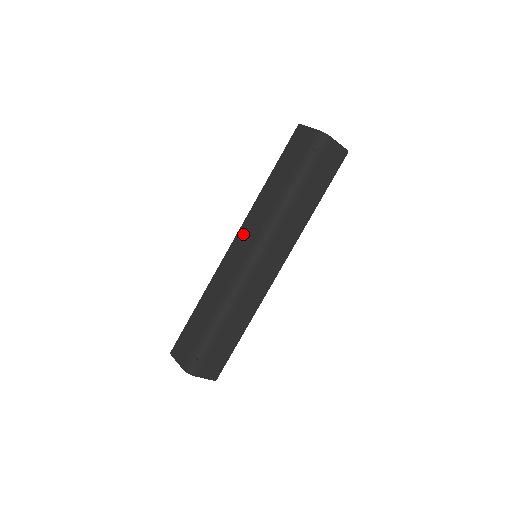
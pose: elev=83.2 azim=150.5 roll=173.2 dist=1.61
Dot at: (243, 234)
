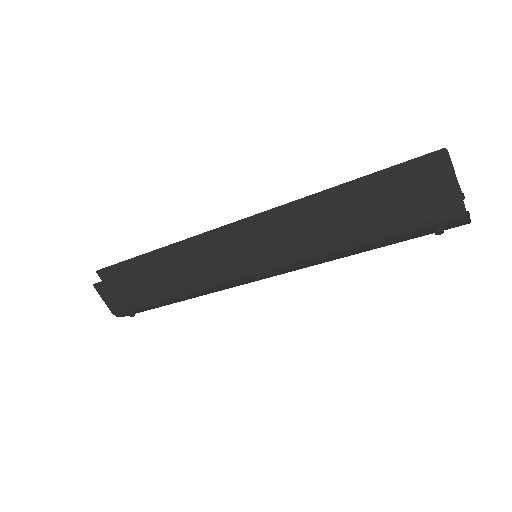
Dot at: (255, 244)
